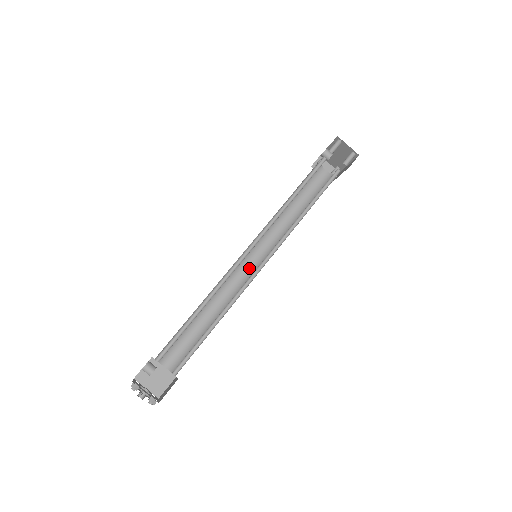
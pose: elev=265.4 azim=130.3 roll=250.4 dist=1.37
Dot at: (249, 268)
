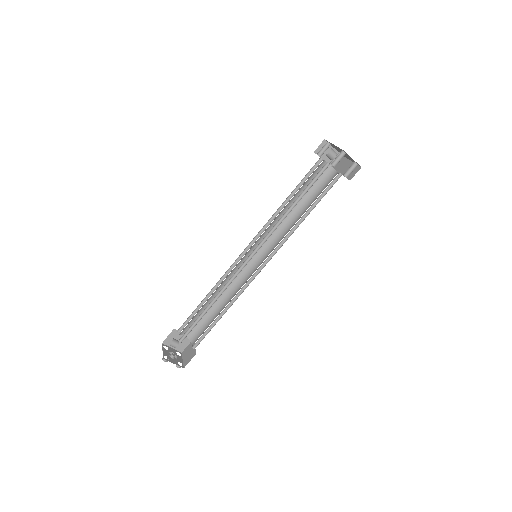
Dot at: (250, 261)
